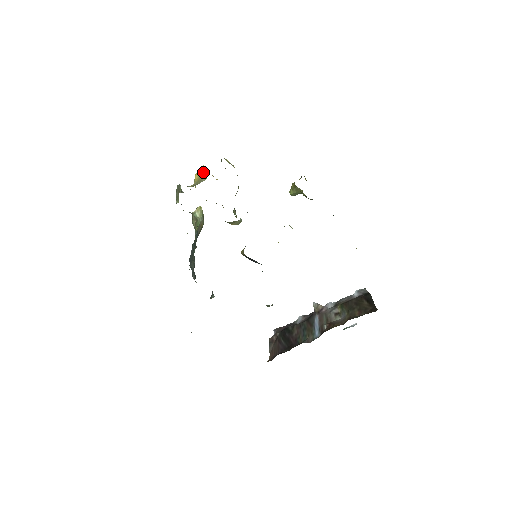
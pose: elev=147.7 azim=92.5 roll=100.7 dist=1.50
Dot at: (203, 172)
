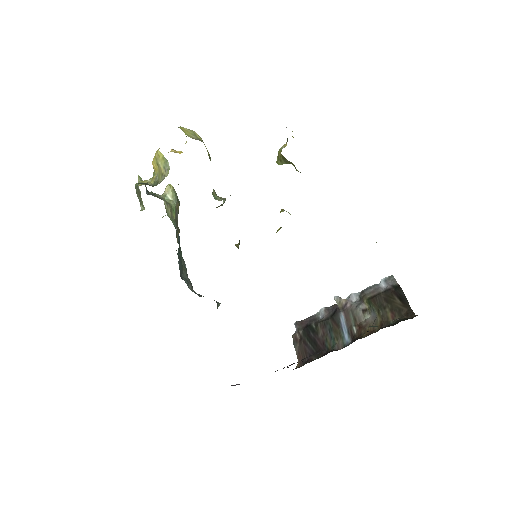
Dot at: (161, 161)
